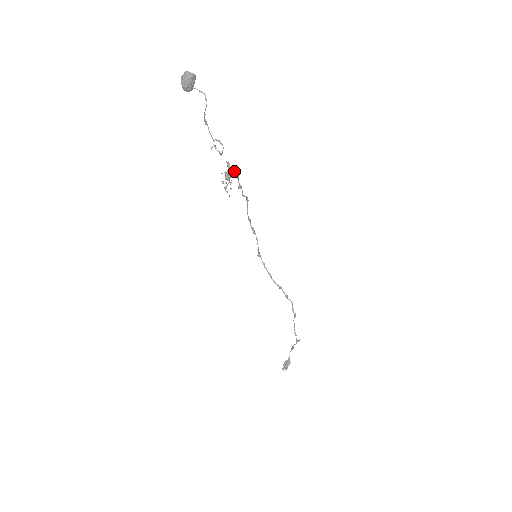
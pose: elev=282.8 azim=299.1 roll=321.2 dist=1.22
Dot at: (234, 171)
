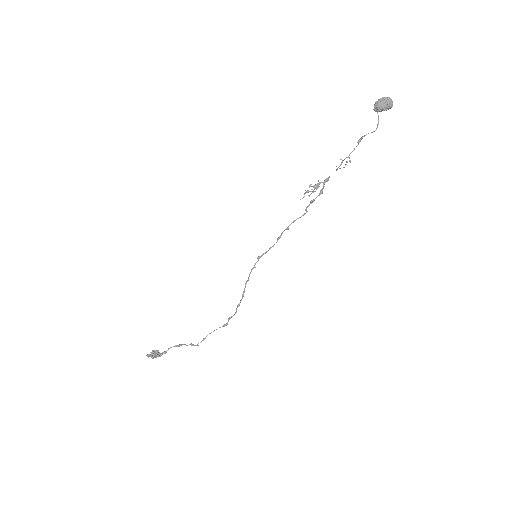
Dot at: occluded
